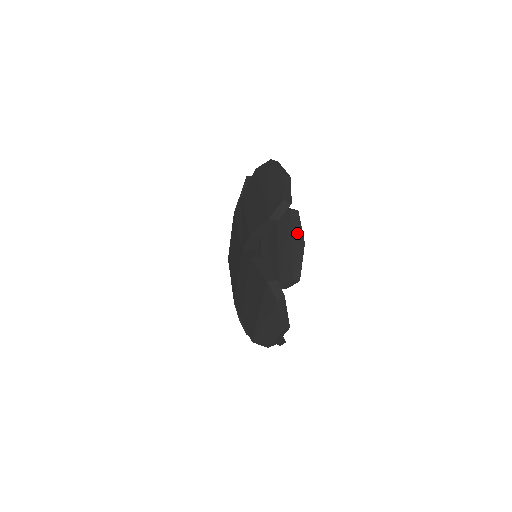
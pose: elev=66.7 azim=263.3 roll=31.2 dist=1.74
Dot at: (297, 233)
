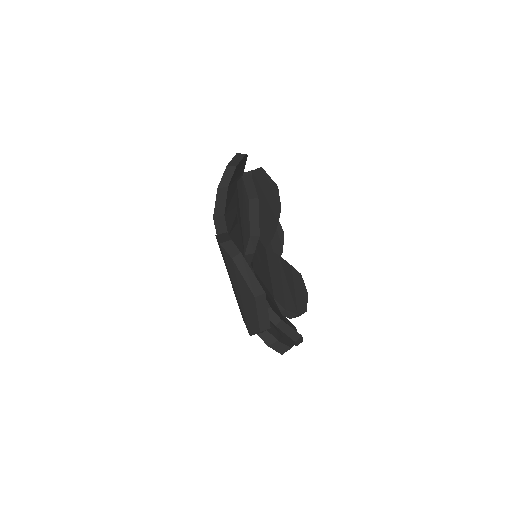
Dot at: (249, 191)
